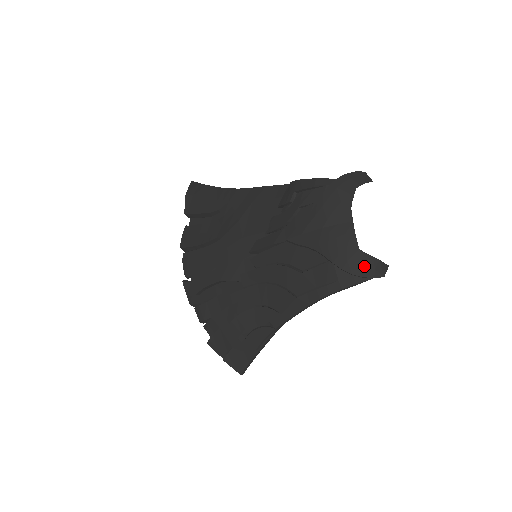
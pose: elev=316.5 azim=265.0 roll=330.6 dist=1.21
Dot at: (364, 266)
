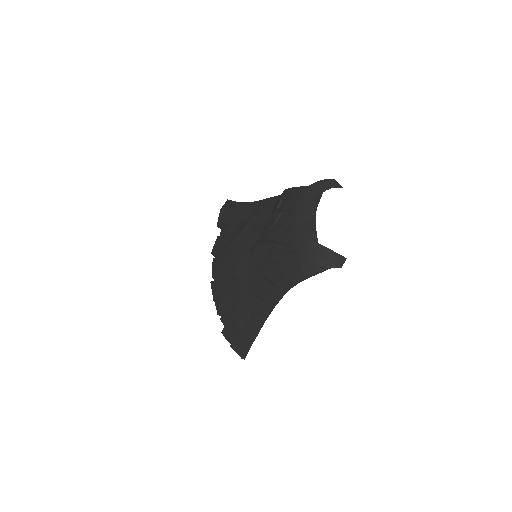
Dot at: (321, 257)
